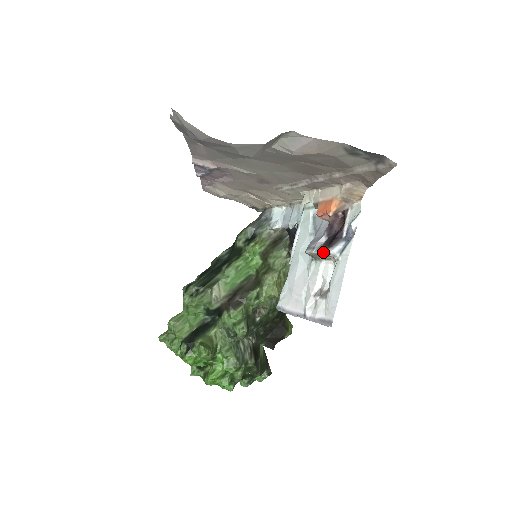
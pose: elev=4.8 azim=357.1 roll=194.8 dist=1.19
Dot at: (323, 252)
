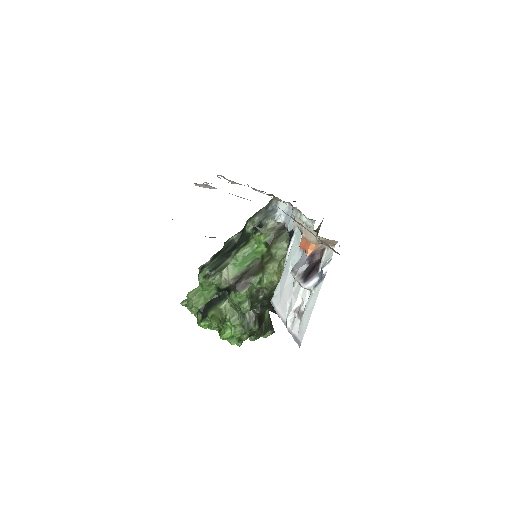
Dot at: (300, 284)
